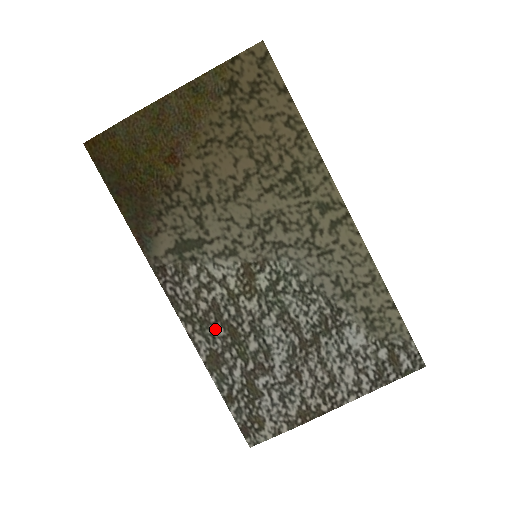
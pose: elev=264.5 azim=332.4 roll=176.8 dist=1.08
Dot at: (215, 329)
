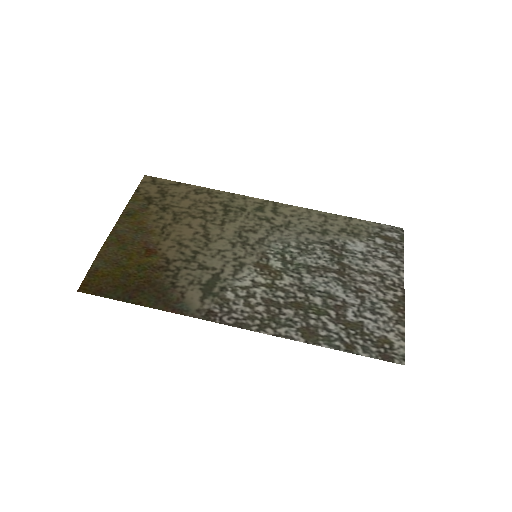
Dot at: (285, 315)
